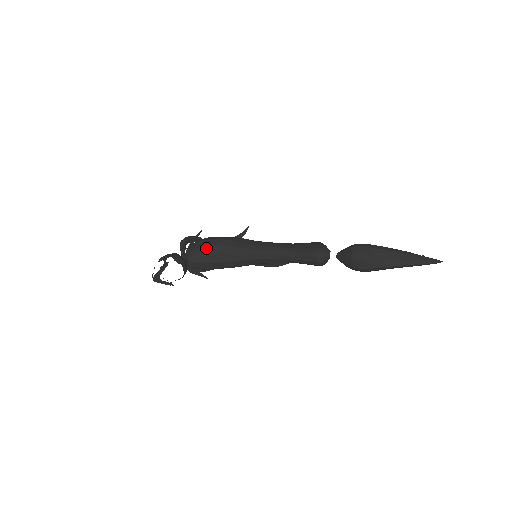
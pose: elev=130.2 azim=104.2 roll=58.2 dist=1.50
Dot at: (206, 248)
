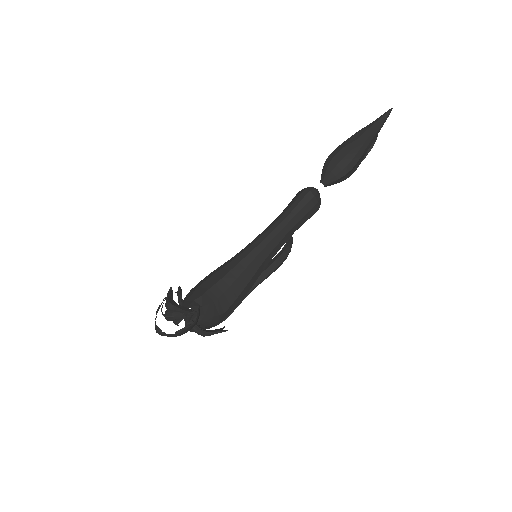
Dot at: (199, 288)
